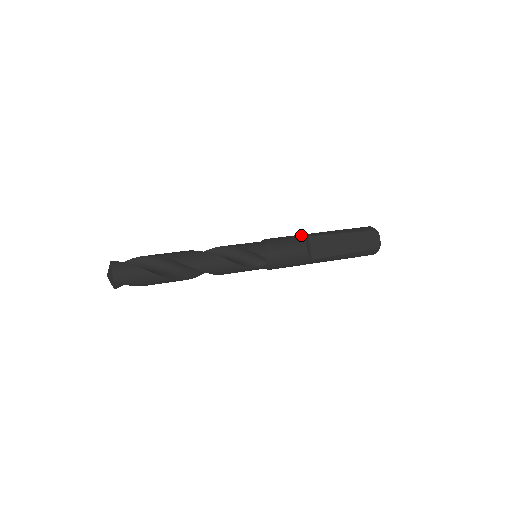
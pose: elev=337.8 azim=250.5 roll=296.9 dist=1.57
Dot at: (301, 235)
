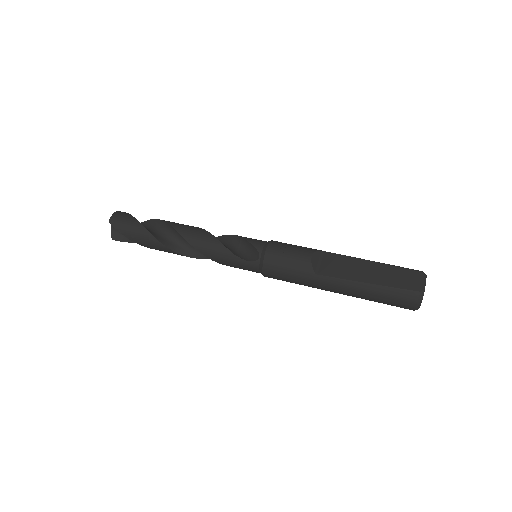
Dot at: occluded
